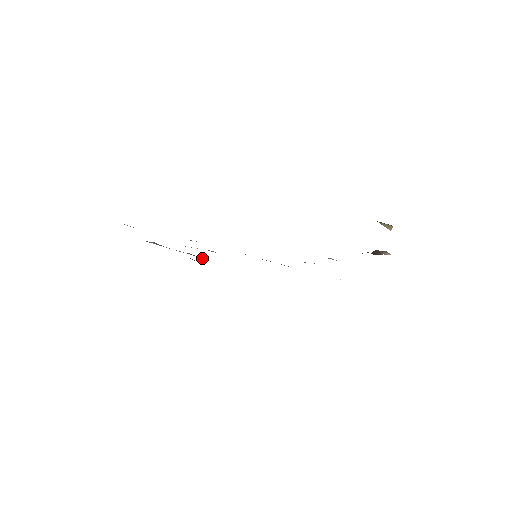
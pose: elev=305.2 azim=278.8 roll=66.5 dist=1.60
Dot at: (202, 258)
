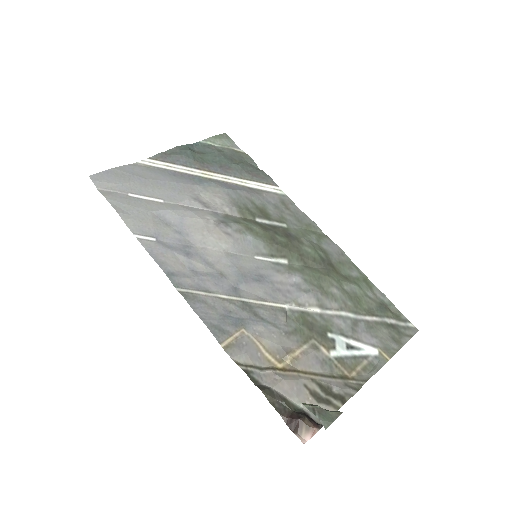
Dot at: (252, 177)
